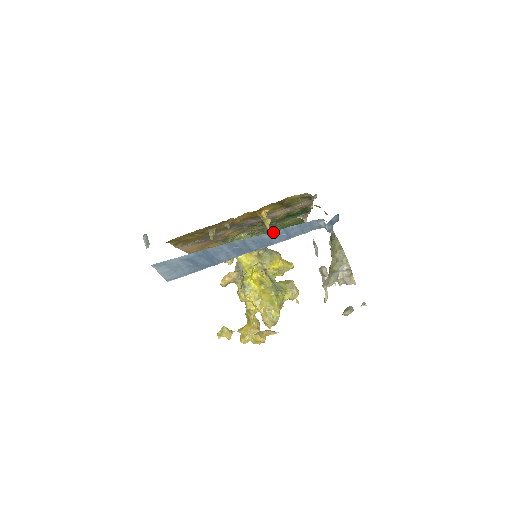
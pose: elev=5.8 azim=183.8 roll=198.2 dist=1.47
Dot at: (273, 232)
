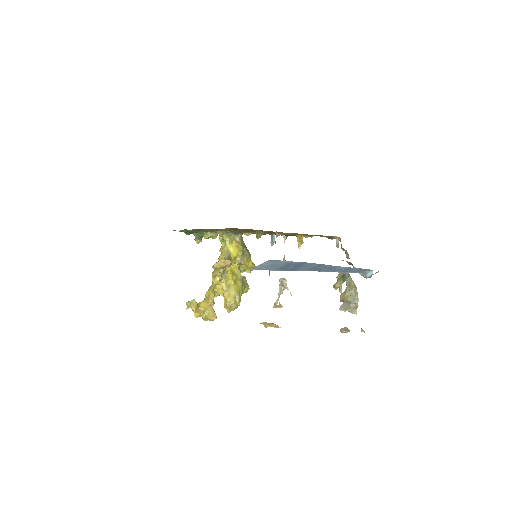
Dot at: (346, 267)
